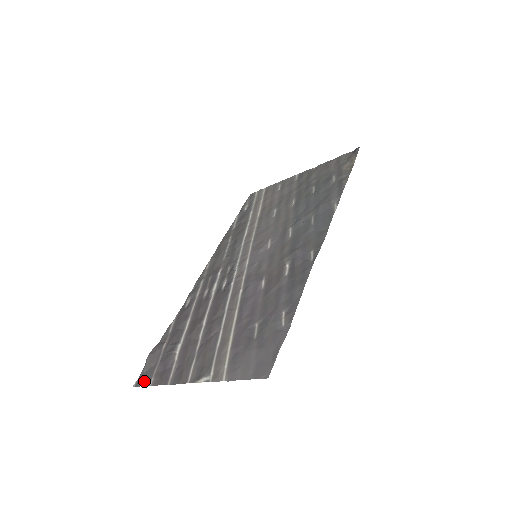
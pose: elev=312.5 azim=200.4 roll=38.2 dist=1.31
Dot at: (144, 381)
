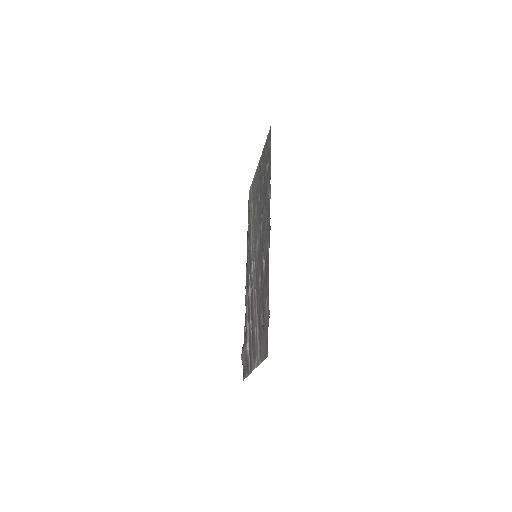
Dot at: (244, 375)
